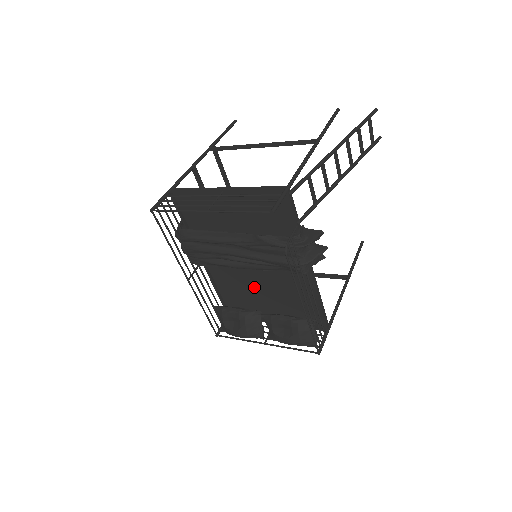
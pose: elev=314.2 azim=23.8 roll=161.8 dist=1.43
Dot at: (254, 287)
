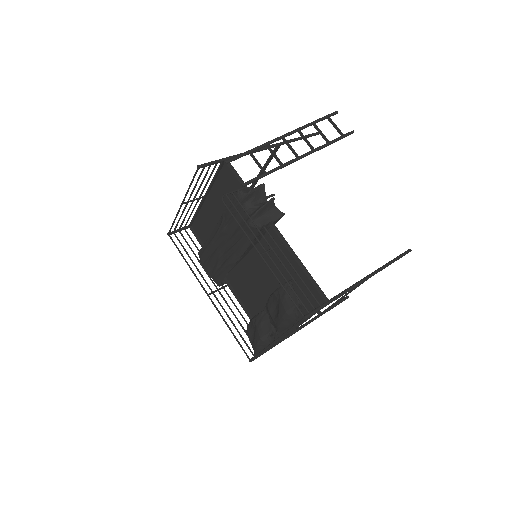
Dot at: (264, 290)
